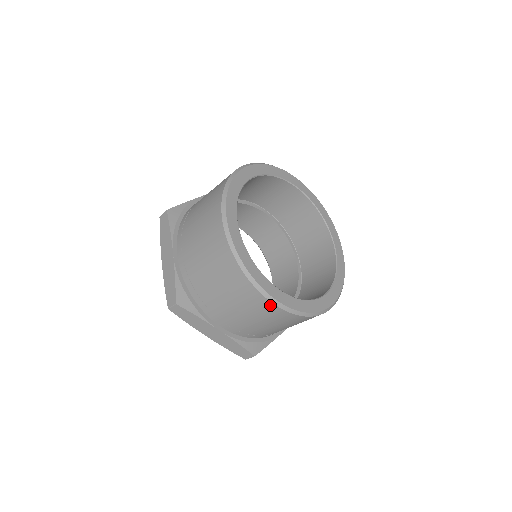
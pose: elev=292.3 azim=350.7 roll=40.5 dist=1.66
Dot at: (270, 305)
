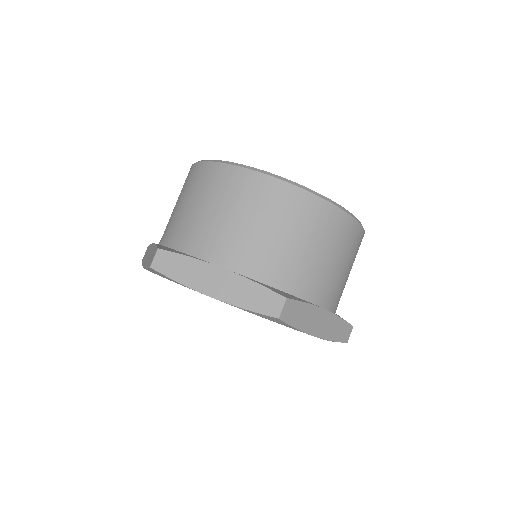
Dot at: (353, 224)
